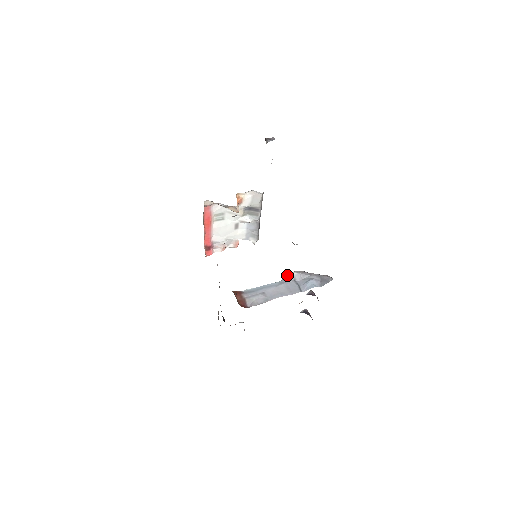
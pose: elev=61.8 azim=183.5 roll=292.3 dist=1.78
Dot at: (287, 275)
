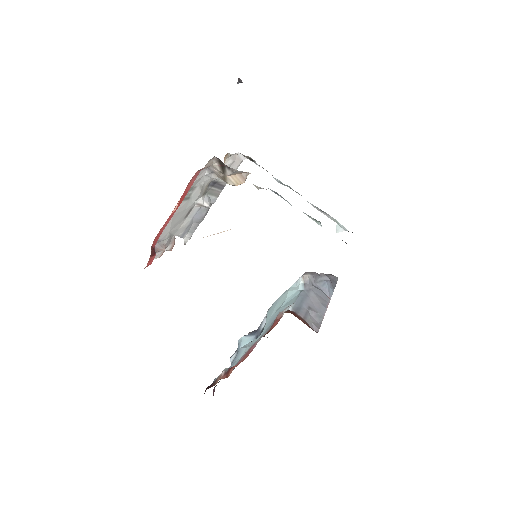
Dot at: (302, 279)
